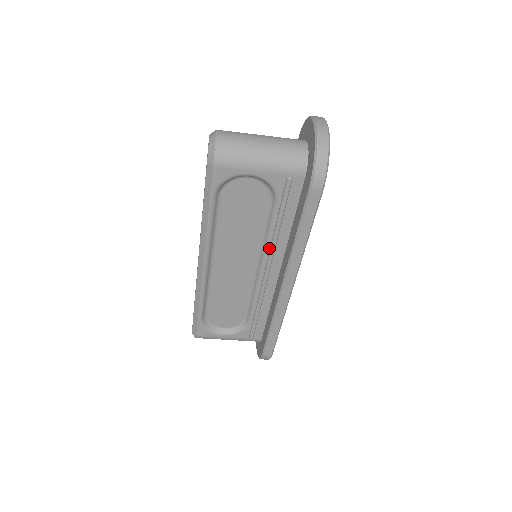
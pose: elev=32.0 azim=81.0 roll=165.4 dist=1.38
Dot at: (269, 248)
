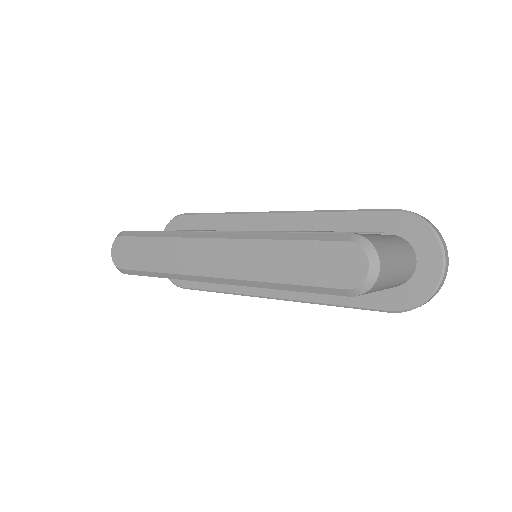
Dot at: occluded
